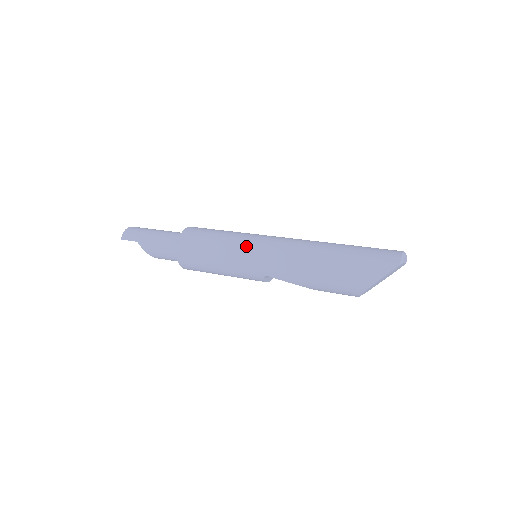
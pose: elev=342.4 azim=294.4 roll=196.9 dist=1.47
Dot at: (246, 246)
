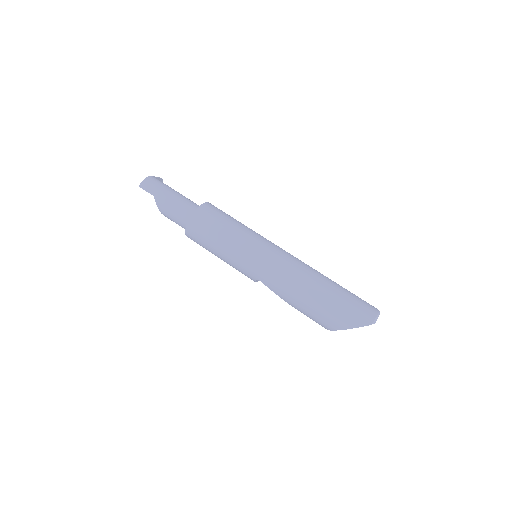
Dot at: (252, 248)
